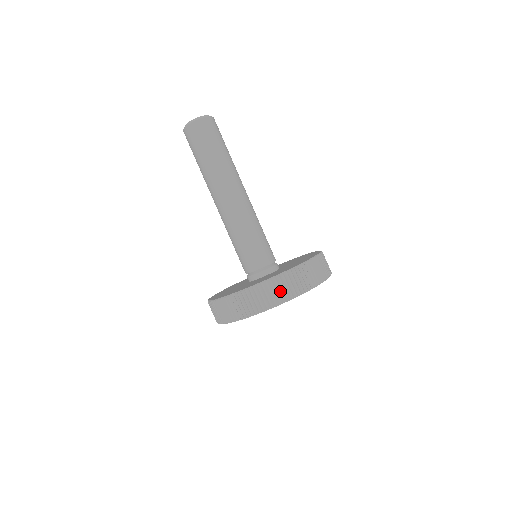
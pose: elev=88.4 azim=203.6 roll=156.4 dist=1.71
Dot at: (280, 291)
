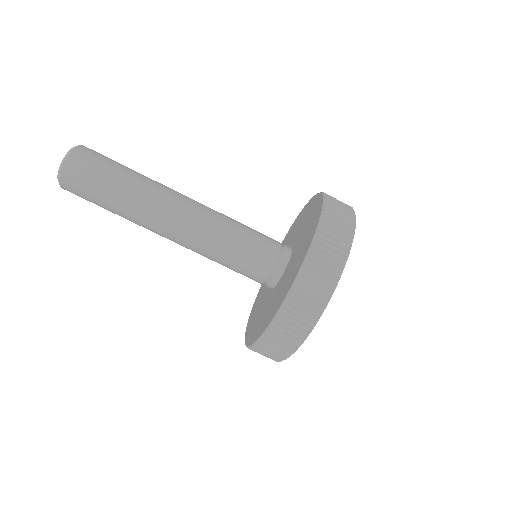
Dot at: (284, 341)
